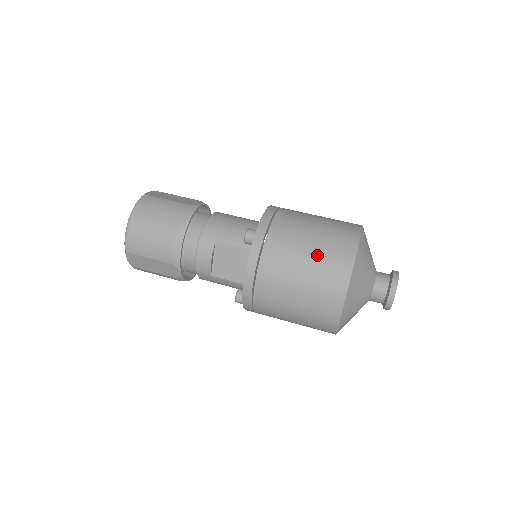
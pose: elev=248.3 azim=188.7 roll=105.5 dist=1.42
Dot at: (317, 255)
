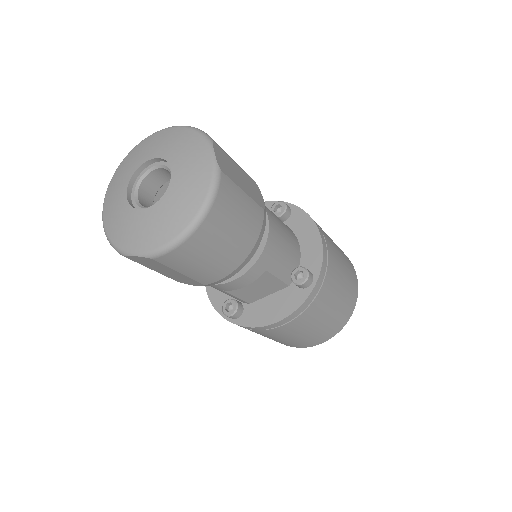
Dot at: (337, 311)
